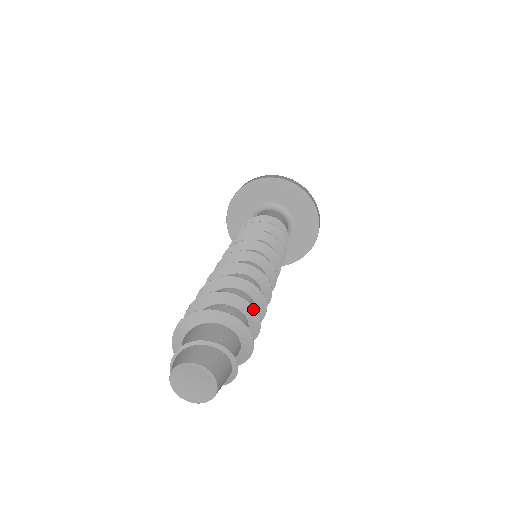
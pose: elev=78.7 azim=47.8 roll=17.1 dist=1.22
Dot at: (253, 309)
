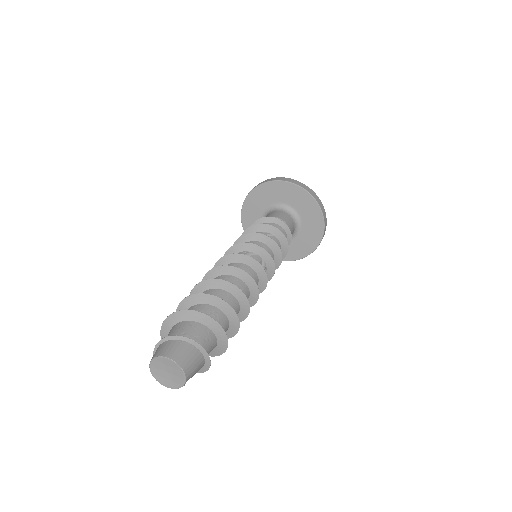
Dot at: (219, 299)
